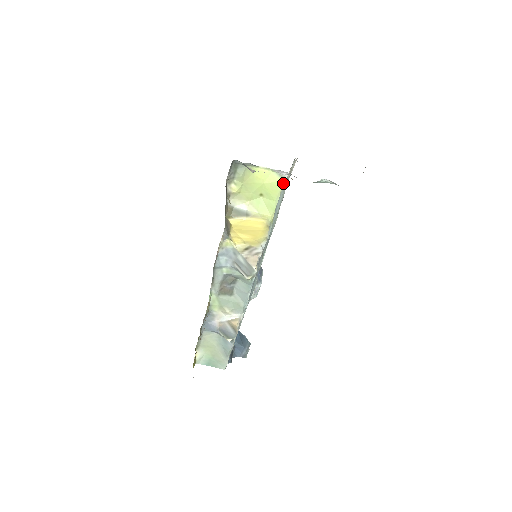
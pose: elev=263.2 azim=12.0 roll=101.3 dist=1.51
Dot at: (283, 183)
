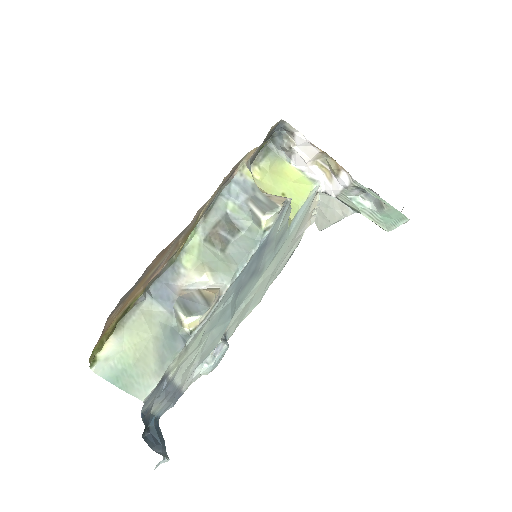
Dot at: (313, 189)
